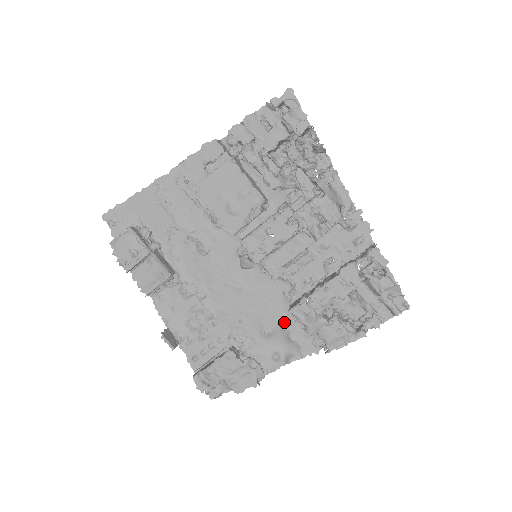
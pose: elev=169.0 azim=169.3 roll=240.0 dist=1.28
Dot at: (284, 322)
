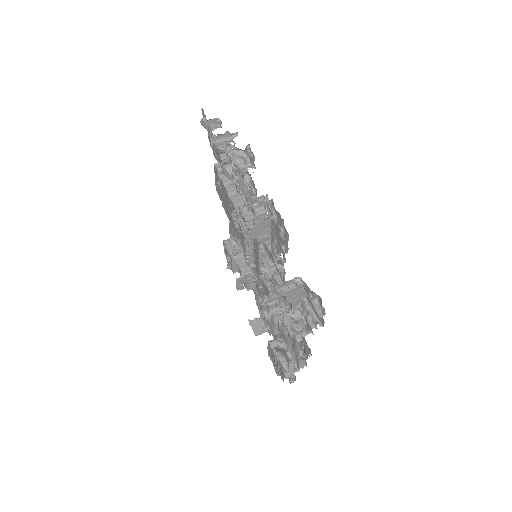
Dot at: occluded
